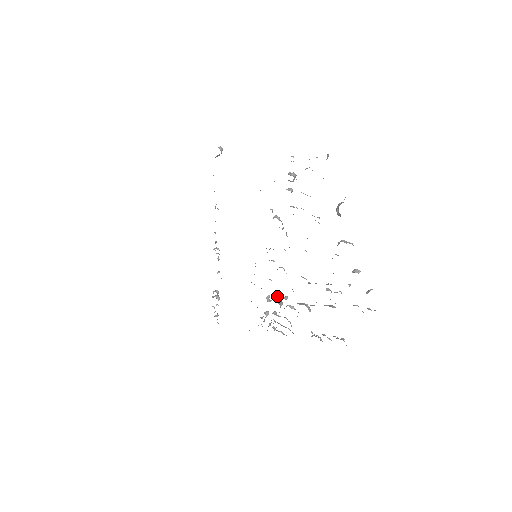
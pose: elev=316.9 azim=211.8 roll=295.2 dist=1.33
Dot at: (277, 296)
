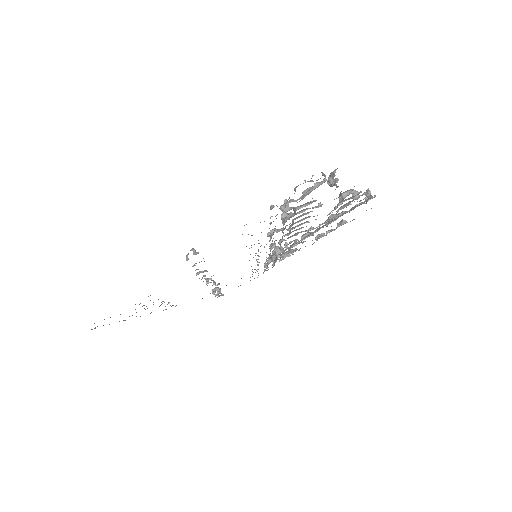
Dot at: (276, 249)
